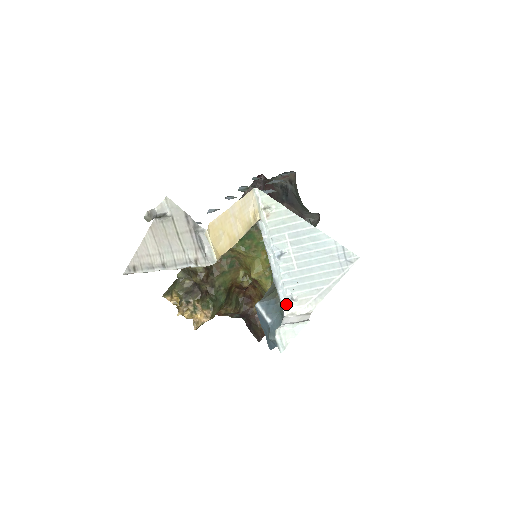
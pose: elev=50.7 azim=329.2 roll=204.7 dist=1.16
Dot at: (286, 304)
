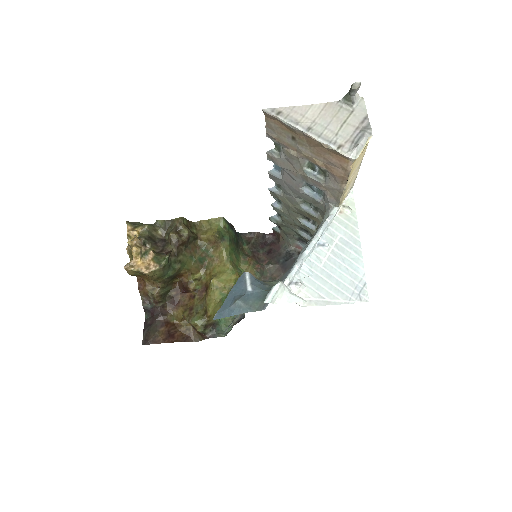
Dot at: (290, 281)
